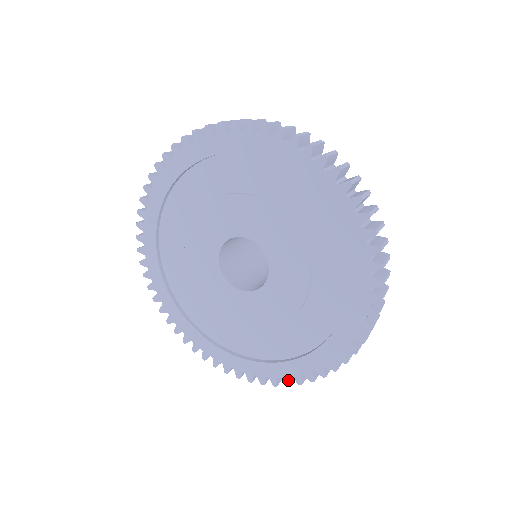
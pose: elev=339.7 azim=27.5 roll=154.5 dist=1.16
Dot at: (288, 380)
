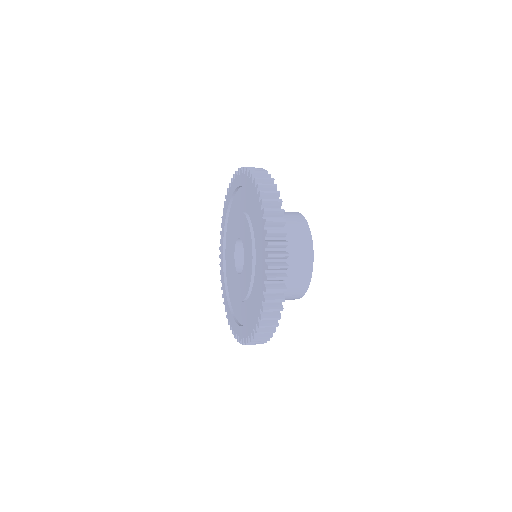
Dot at: (243, 340)
